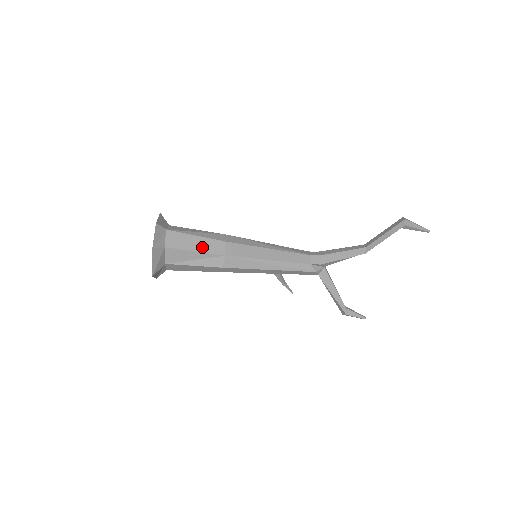
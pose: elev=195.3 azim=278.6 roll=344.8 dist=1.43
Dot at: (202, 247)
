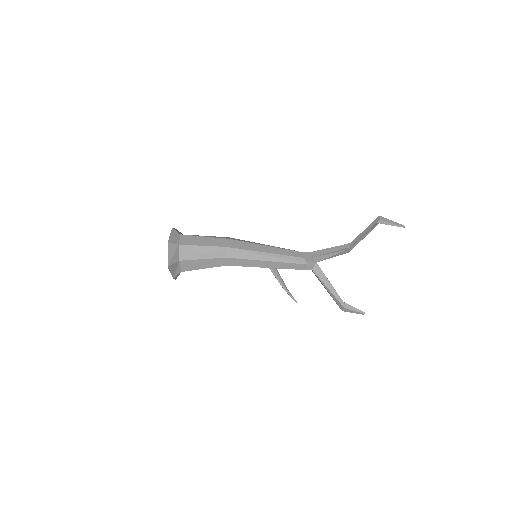
Dot at: (208, 243)
